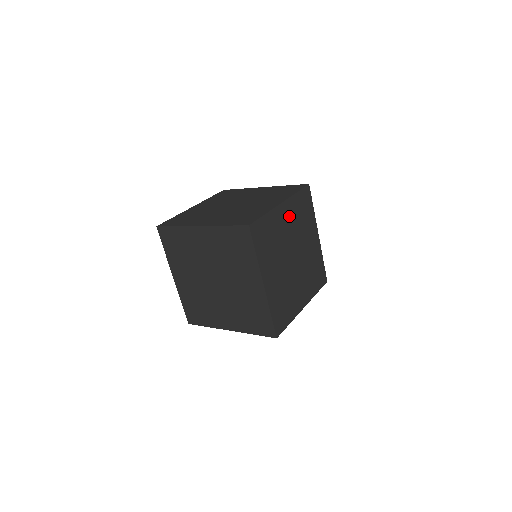
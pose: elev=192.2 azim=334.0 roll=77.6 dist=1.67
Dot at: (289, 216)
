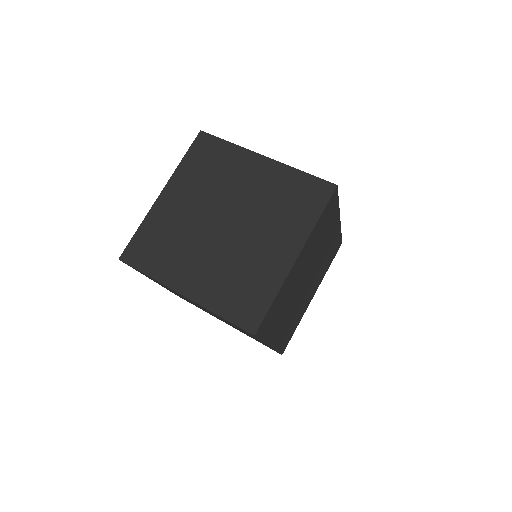
Dot at: (331, 239)
